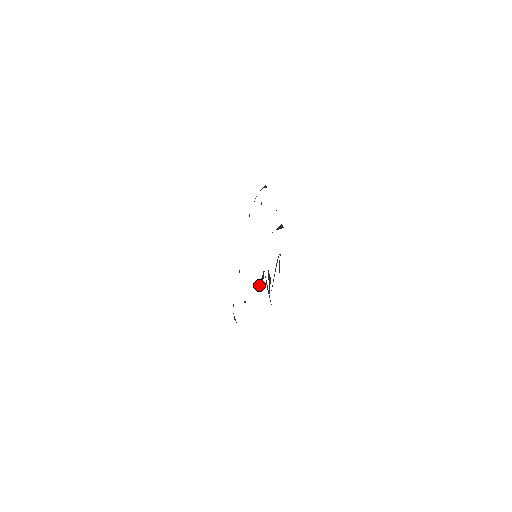
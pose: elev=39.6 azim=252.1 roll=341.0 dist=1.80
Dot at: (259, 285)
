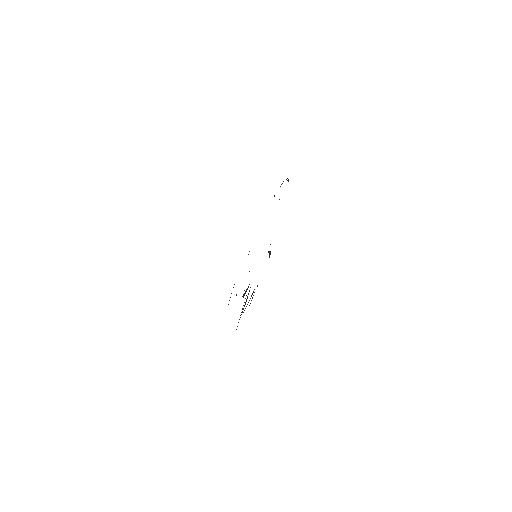
Dot at: (243, 295)
